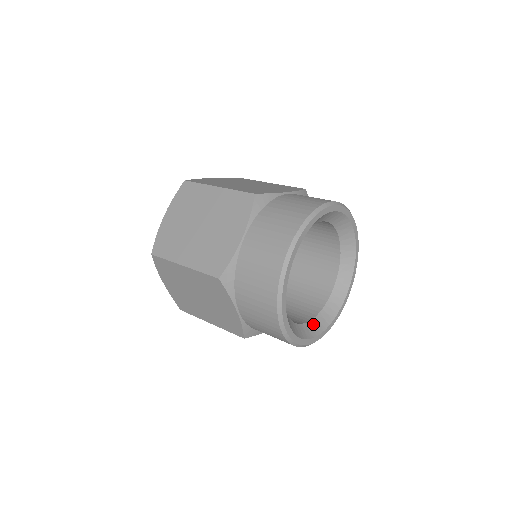
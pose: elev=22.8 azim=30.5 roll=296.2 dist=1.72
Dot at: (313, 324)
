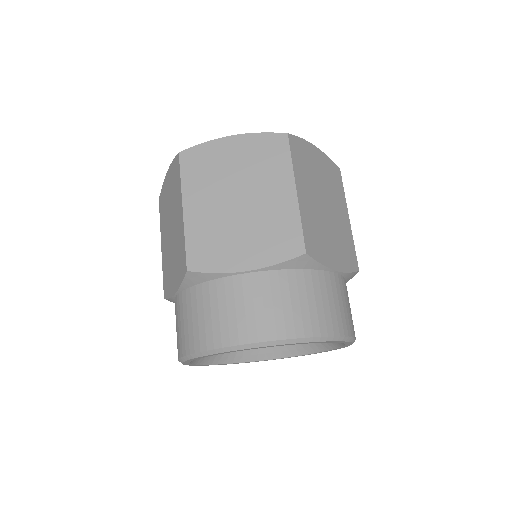
Dot at: (278, 349)
